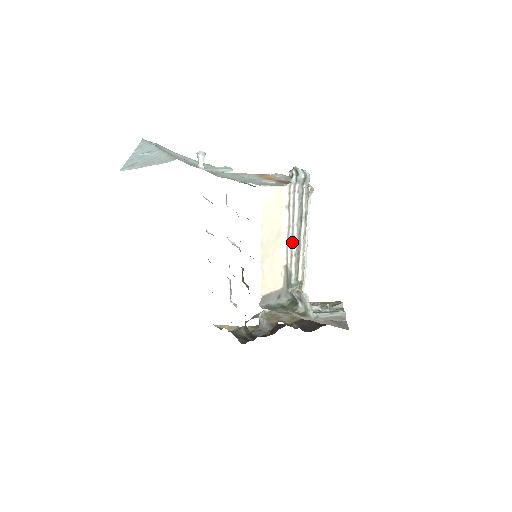
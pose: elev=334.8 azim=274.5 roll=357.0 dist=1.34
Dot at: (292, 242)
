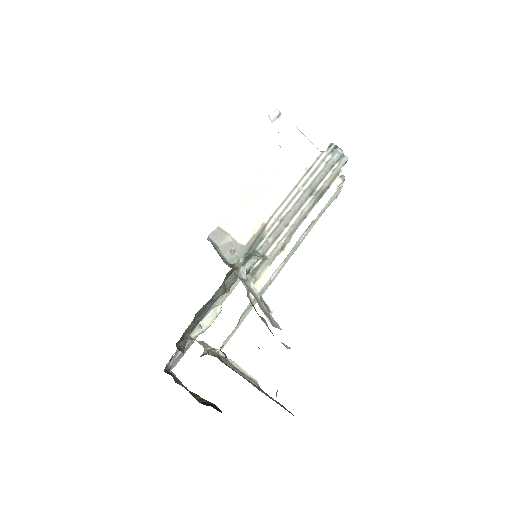
Dot at: (288, 205)
